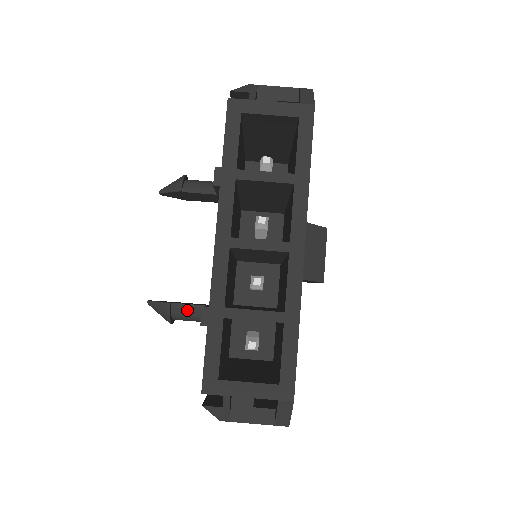
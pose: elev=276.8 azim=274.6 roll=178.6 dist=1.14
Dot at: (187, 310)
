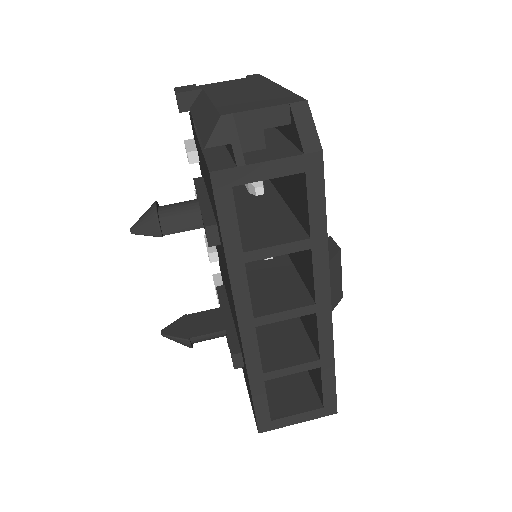
Dot at: (207, 338)
